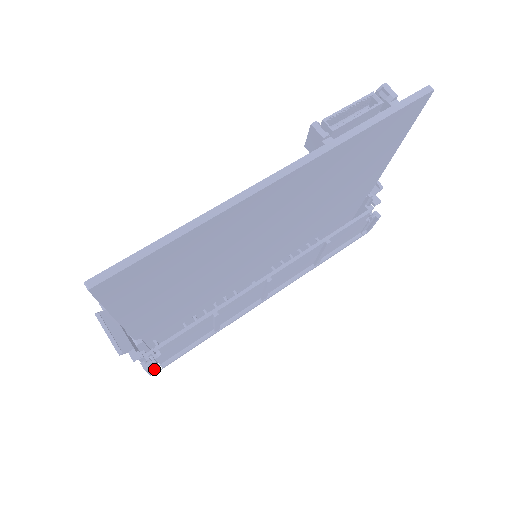
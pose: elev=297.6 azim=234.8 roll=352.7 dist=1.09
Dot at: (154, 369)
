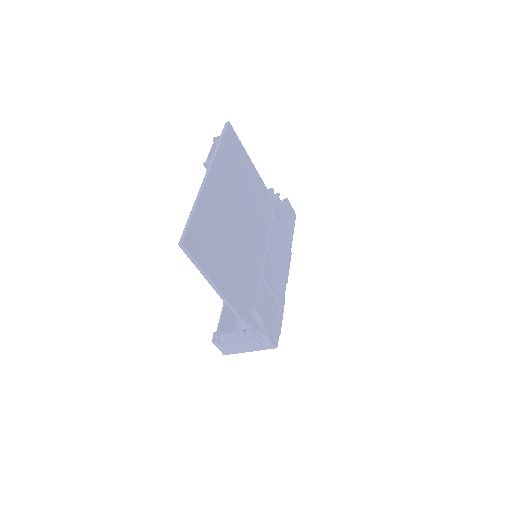
Dot at: (274, 345)
